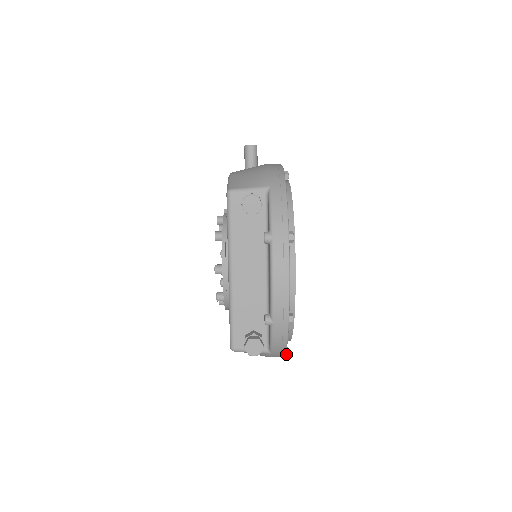
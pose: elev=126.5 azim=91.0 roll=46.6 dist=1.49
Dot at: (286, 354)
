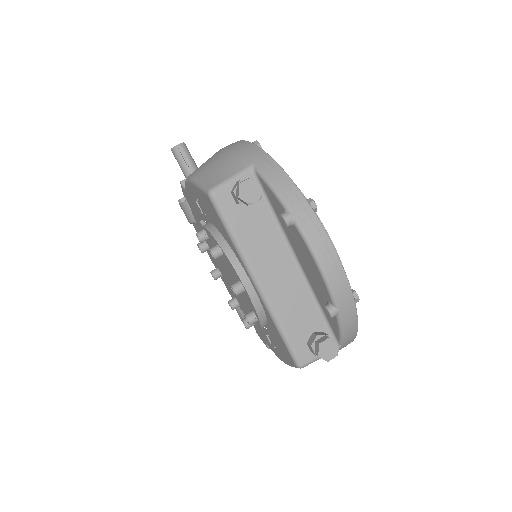
Dot at: occluded
